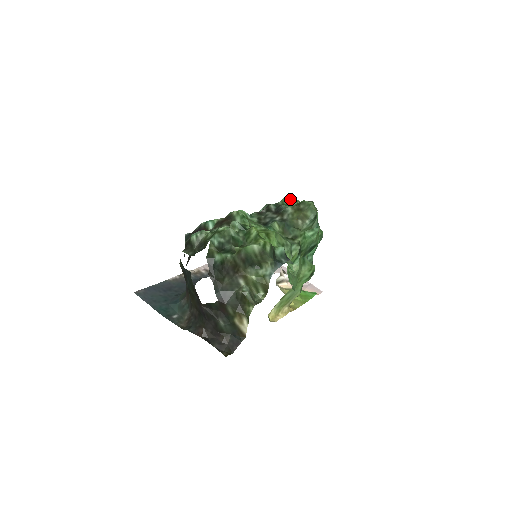
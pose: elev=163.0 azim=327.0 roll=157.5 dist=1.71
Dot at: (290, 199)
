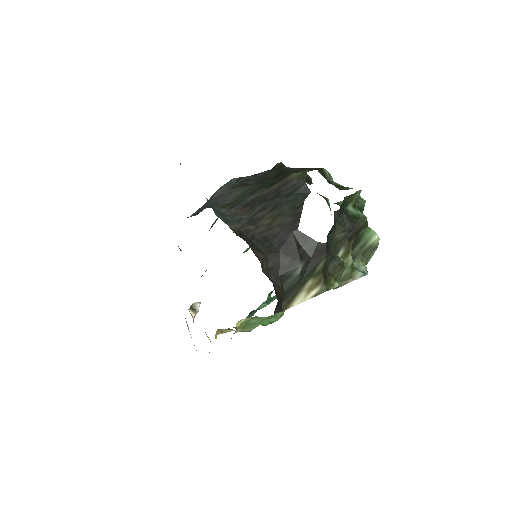
Dot at: occluded
